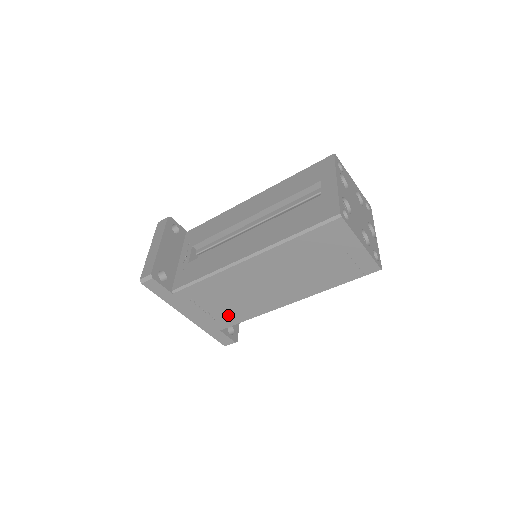
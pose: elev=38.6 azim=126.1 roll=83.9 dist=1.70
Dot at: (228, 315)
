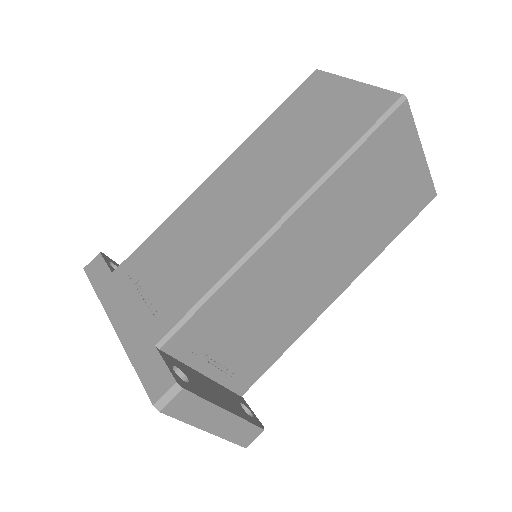
Dot at: (176, 293)
